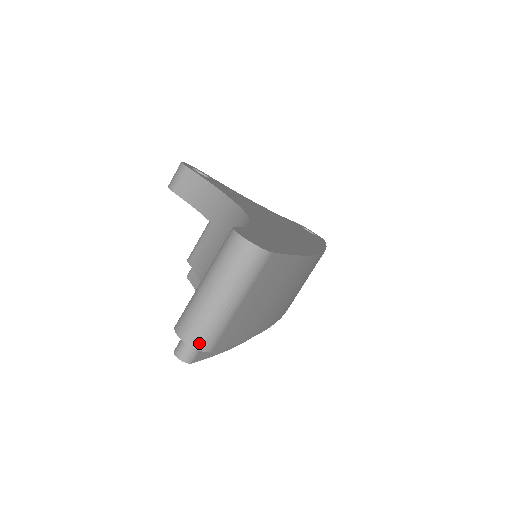
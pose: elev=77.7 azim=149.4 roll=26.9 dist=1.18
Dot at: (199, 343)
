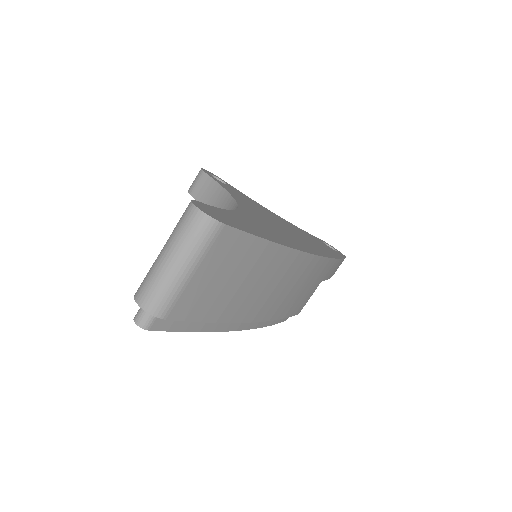
Dot at: (151, 307)
